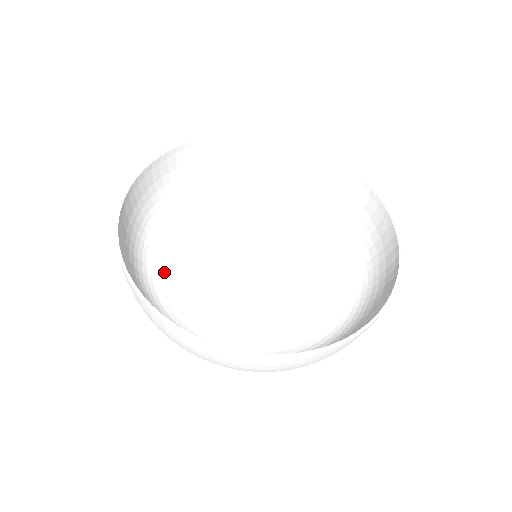
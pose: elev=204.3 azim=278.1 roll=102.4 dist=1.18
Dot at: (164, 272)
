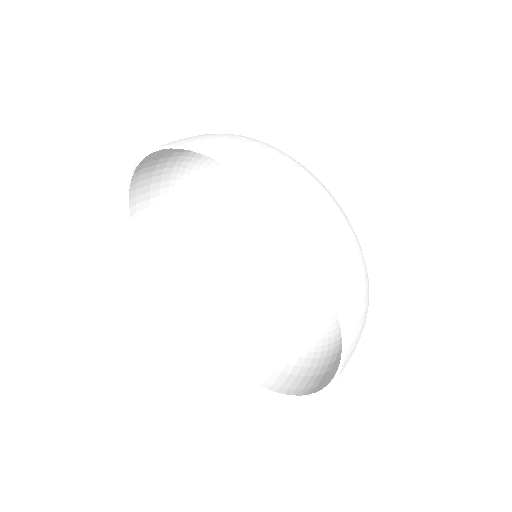
Dot at: (206, 228)
